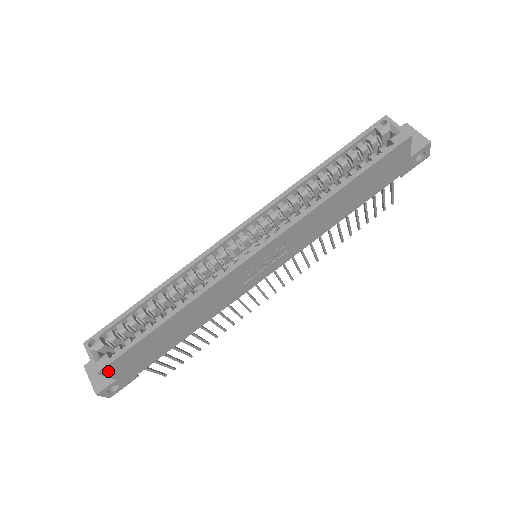
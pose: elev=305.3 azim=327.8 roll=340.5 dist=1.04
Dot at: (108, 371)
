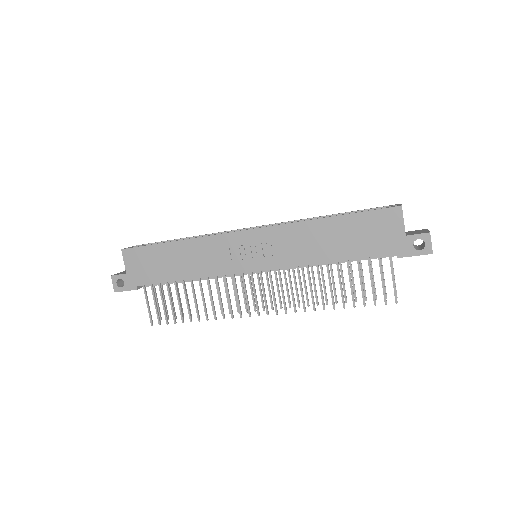
Dot at: (127, 256)
